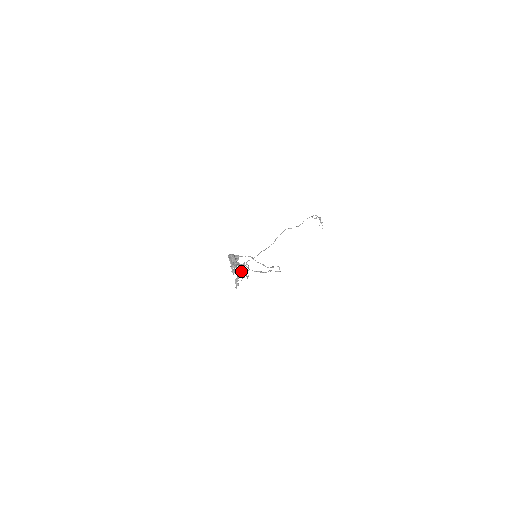
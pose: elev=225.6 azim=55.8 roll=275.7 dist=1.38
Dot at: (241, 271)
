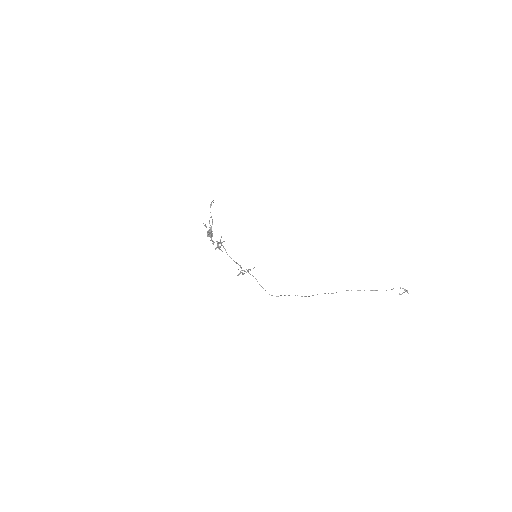
Dot at: (221, 244)
